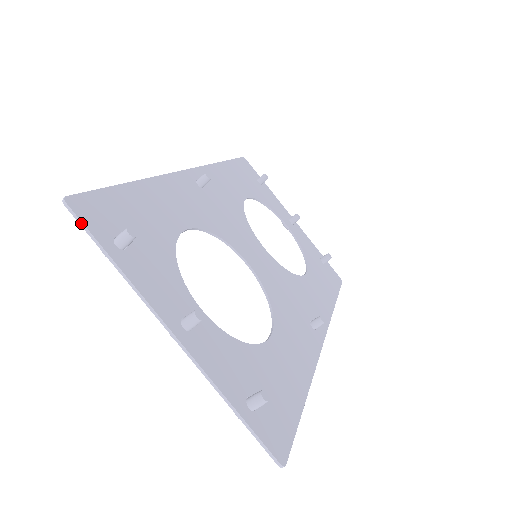
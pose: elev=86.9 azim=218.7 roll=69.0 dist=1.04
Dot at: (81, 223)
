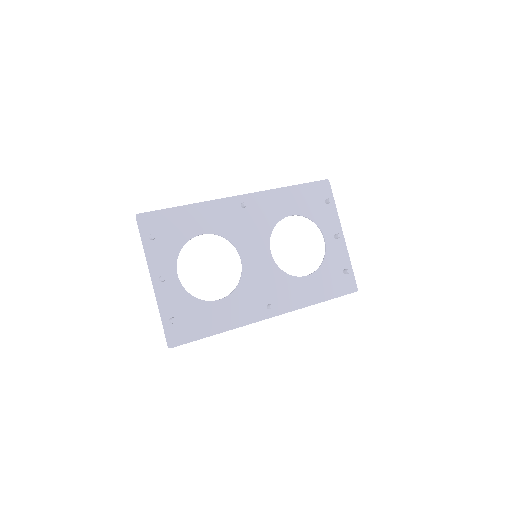
Dot at: (138, 226)
